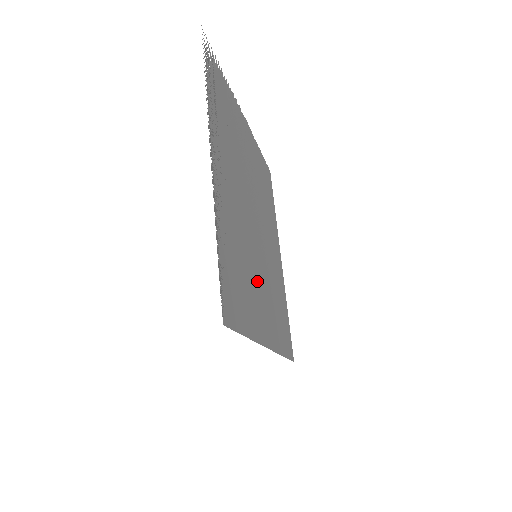
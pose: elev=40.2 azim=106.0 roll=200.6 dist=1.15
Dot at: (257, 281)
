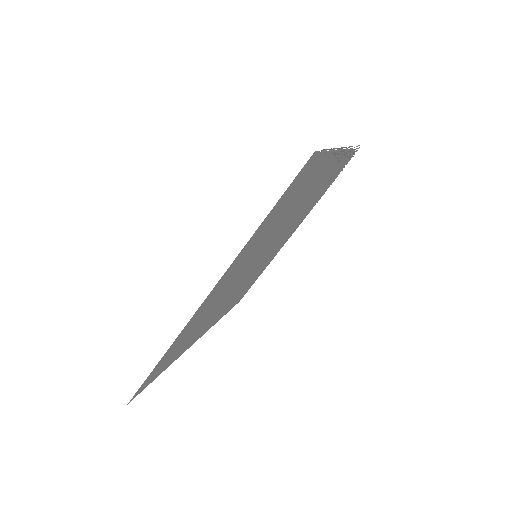
Dot at: (249, 259)
